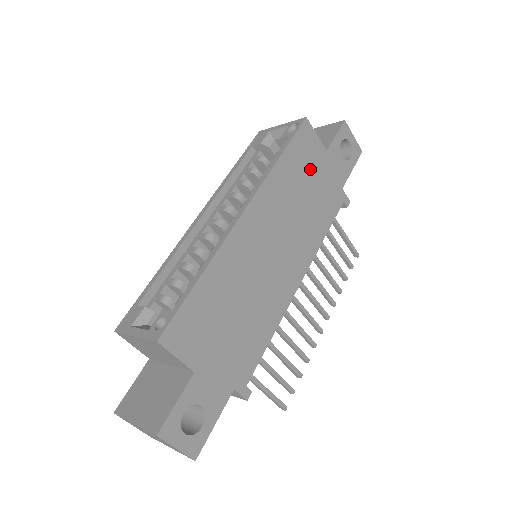
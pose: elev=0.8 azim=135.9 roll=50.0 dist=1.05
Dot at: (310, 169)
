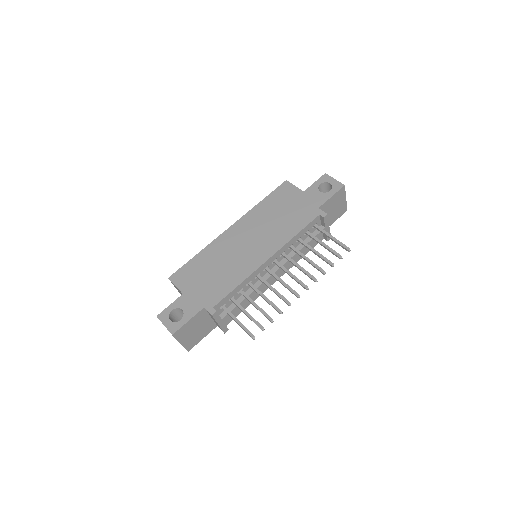
Dot at: (286, 203)
